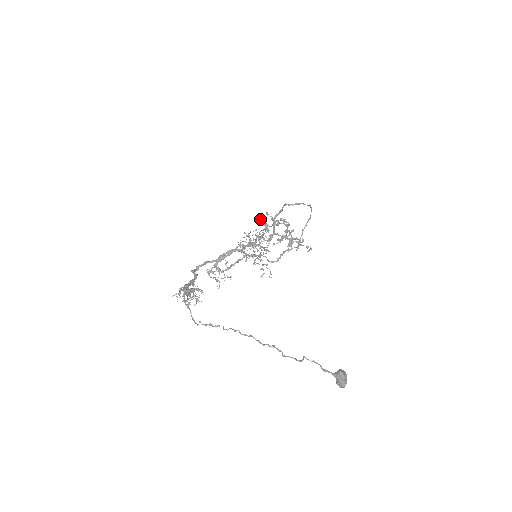
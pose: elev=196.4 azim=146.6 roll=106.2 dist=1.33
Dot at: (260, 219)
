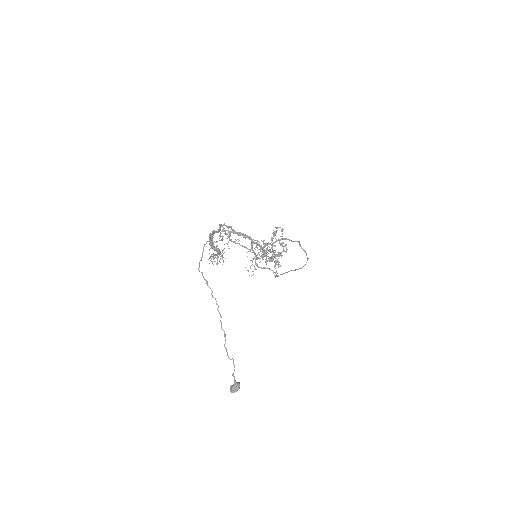
Dot at: (276, 228)
